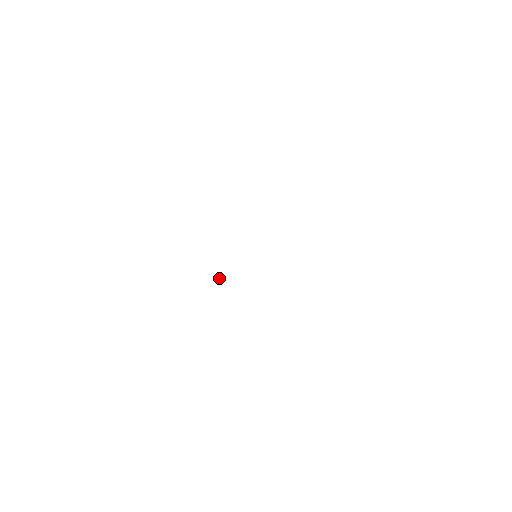
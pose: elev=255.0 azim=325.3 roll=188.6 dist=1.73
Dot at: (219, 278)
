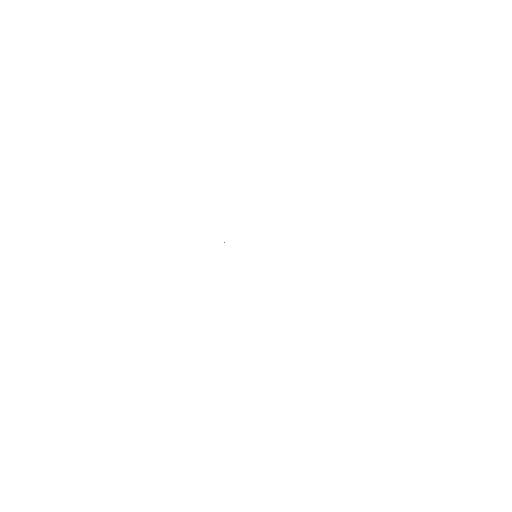
Dot at: occluded
